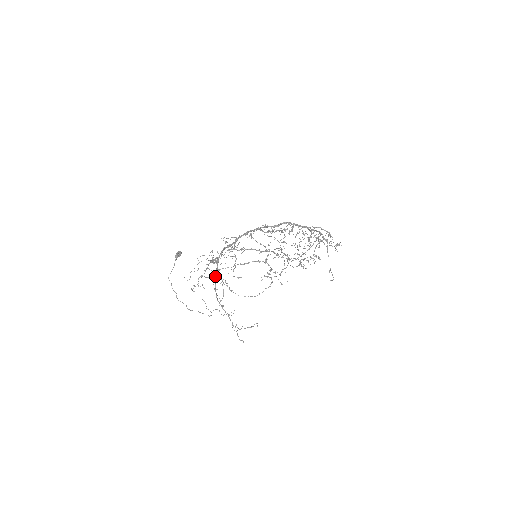
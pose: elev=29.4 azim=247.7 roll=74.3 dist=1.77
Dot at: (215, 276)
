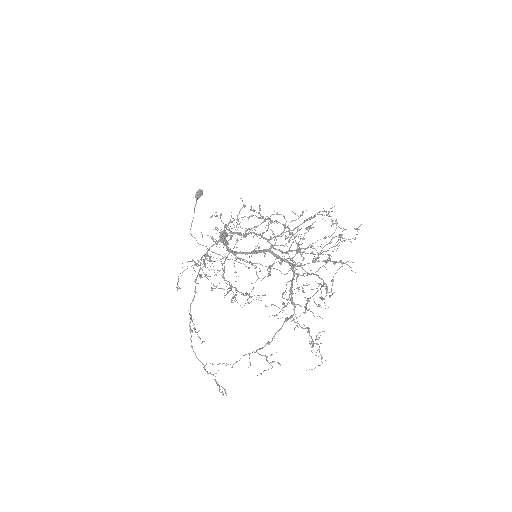
Dot at: (230, 248)
